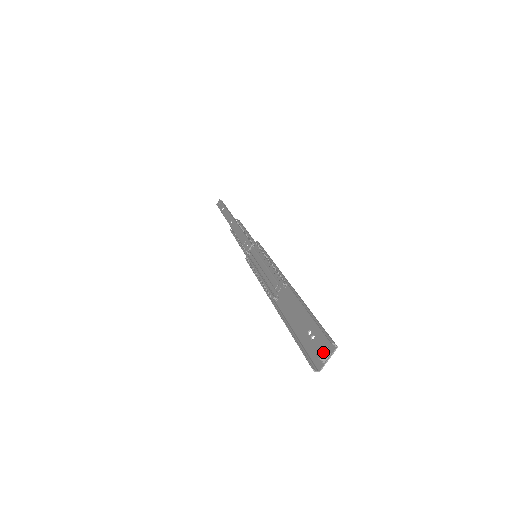
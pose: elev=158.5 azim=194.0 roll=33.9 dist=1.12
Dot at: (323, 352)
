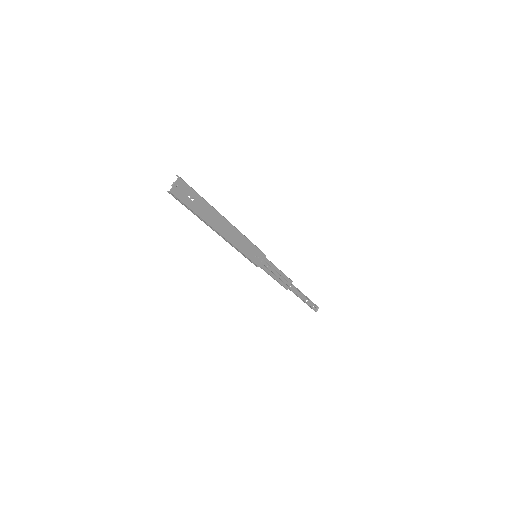
Dot at: (174, 183)
